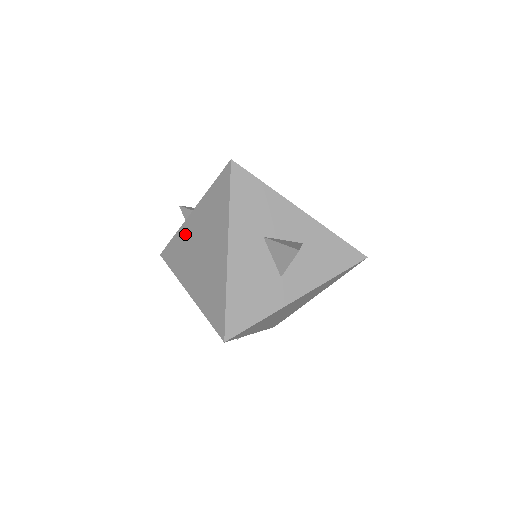
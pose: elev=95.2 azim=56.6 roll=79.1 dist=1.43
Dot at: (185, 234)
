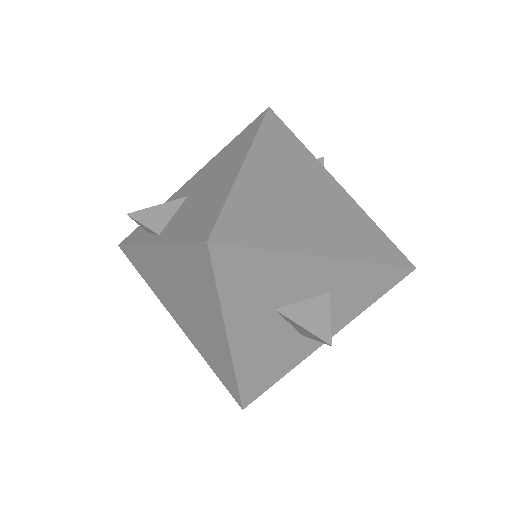
Dot at: (151, 261)
